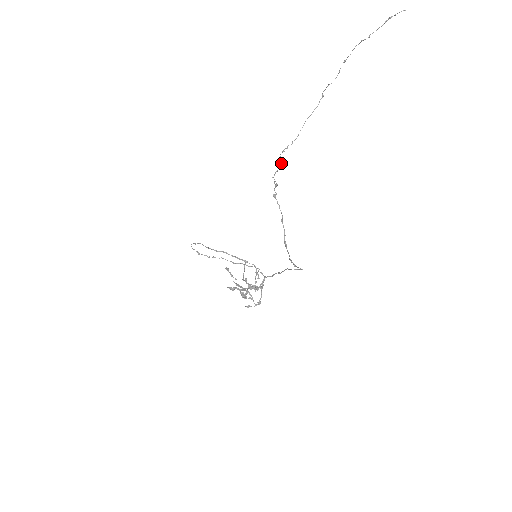
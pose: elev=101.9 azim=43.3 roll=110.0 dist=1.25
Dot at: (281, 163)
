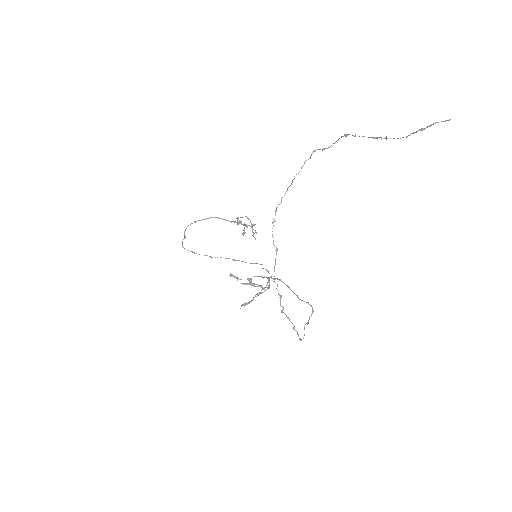
Dot at: (277, 249)
